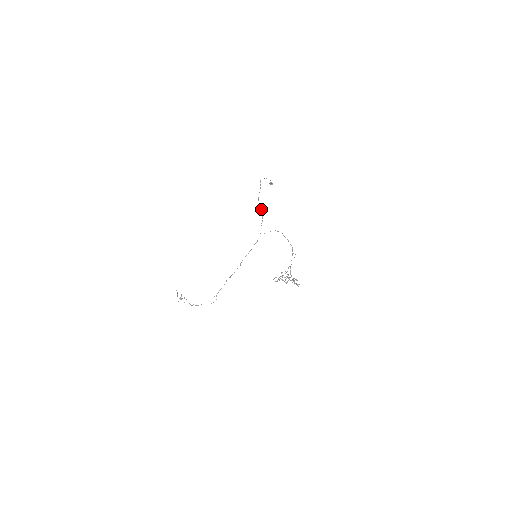
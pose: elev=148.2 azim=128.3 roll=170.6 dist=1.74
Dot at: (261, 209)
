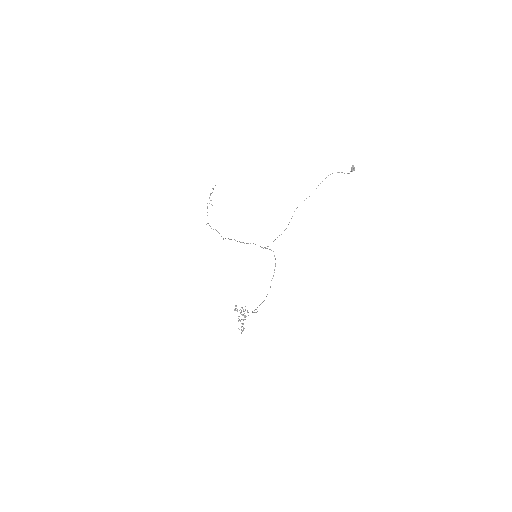
Dot at: (289, 222)
